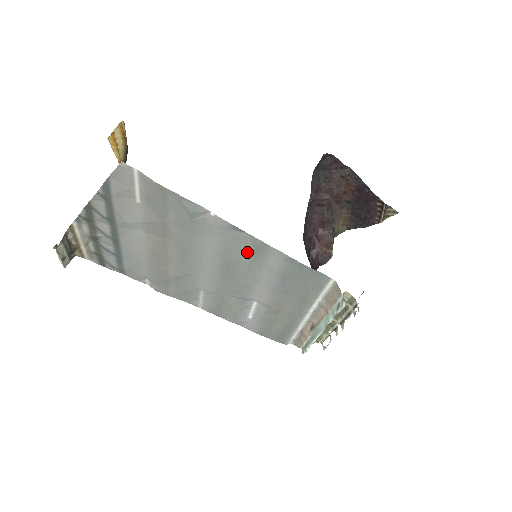
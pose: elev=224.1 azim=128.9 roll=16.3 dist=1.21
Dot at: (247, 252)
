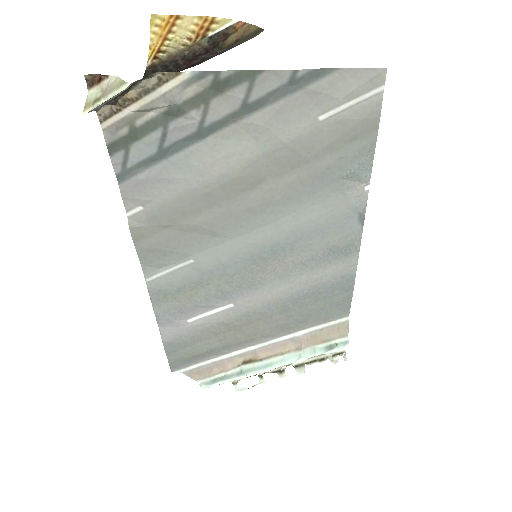
Dot at: (327, 247)
